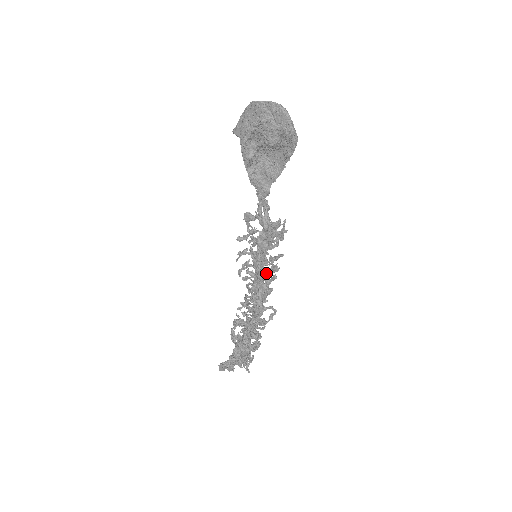
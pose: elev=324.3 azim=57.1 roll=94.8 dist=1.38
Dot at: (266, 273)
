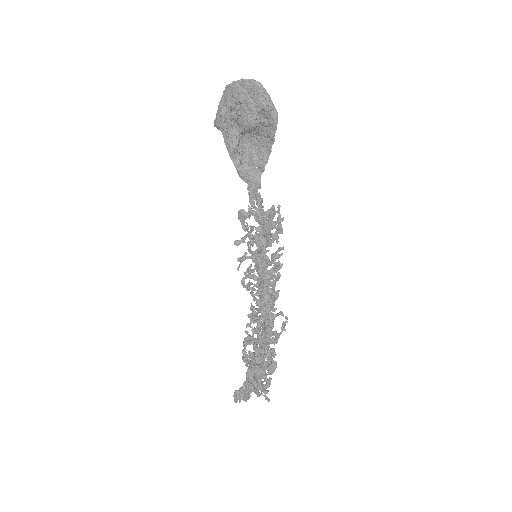
Dot at: (270, 274)
